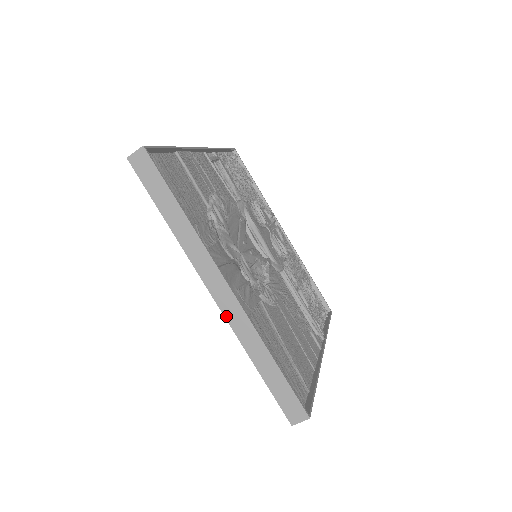
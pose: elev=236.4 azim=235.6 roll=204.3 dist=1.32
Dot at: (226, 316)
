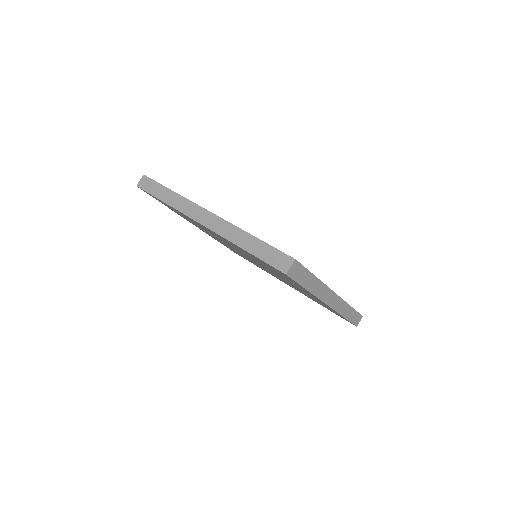
Dot at: (213, 230)
